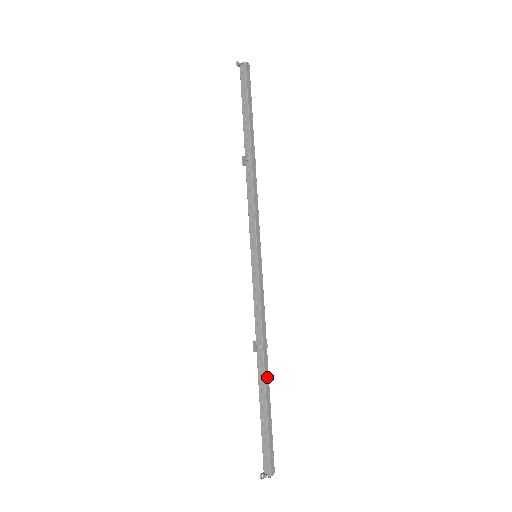
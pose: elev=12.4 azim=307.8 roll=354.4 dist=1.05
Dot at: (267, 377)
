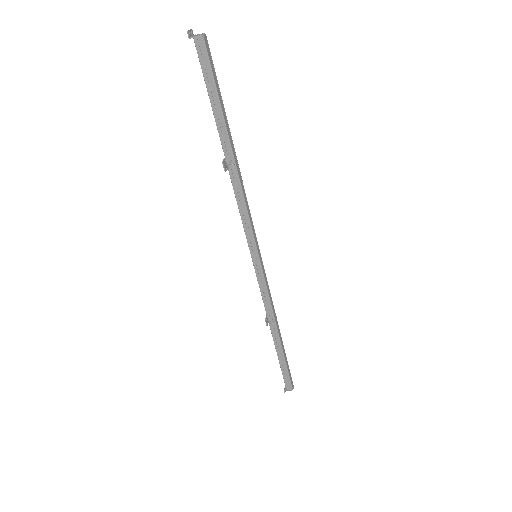
Dot at: (281, 338)
